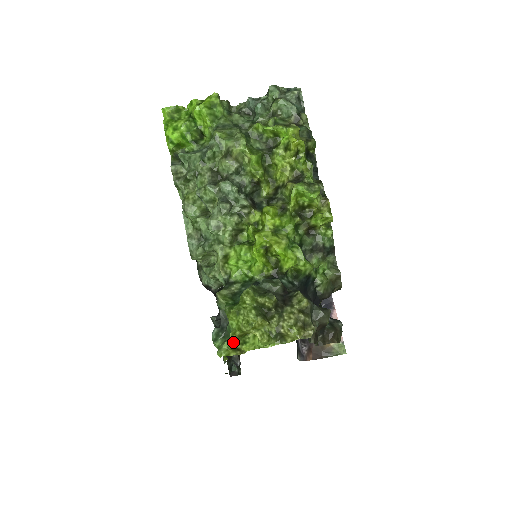
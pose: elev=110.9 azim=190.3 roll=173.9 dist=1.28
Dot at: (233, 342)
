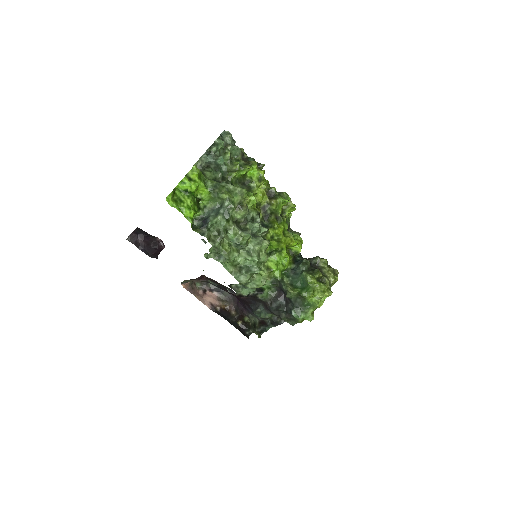
Dot at: occluded
